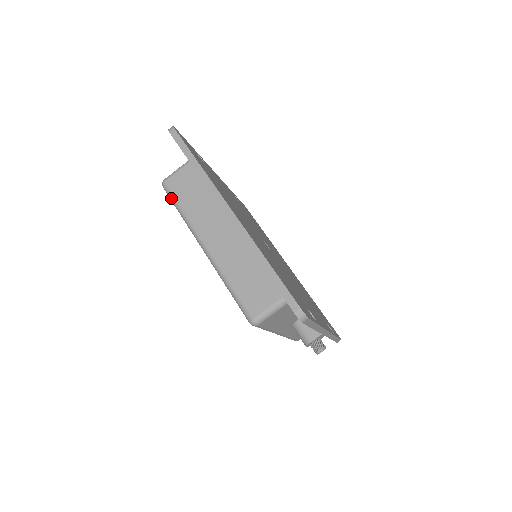
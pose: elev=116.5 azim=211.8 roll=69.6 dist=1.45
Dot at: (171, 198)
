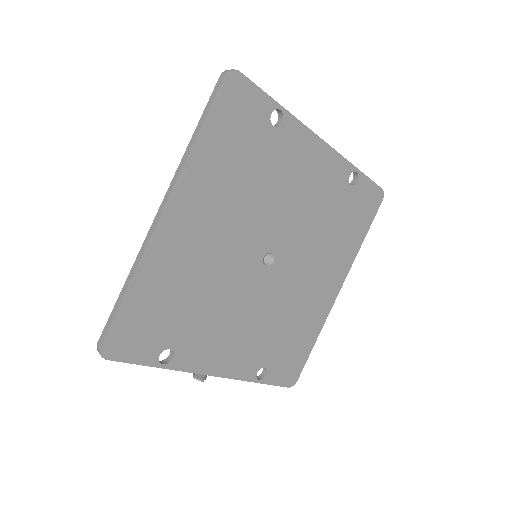
Dot at: occluded
